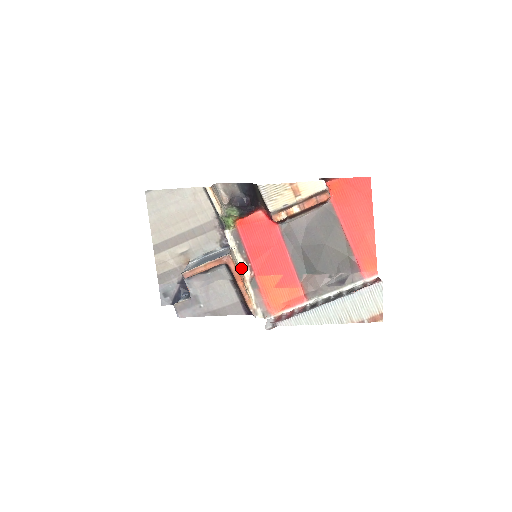
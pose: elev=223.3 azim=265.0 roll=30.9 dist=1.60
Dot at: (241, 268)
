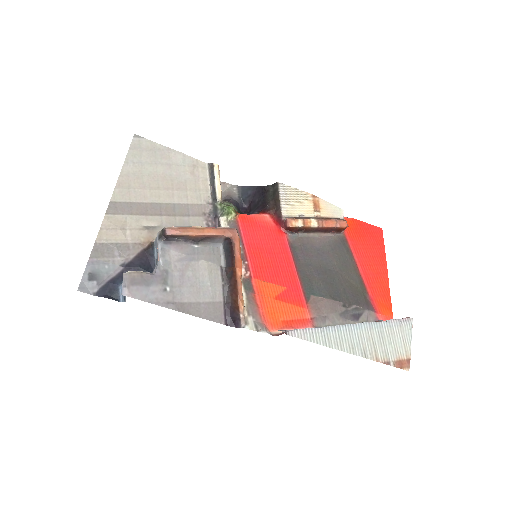
Dot at: occluded
